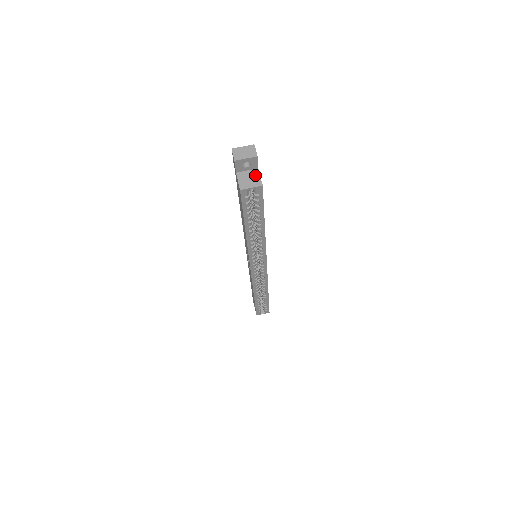
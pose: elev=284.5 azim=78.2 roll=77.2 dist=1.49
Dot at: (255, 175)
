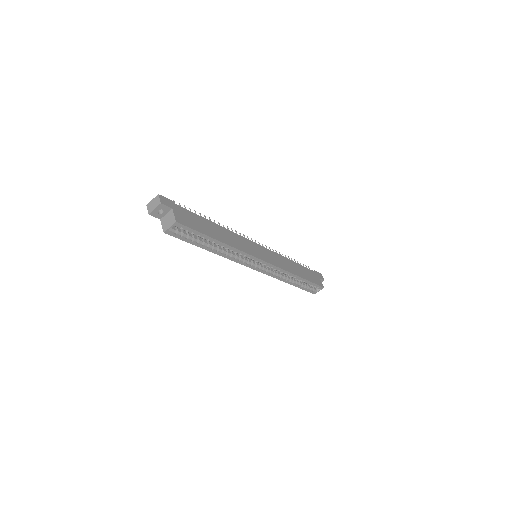
Dot at: (171, 215)
